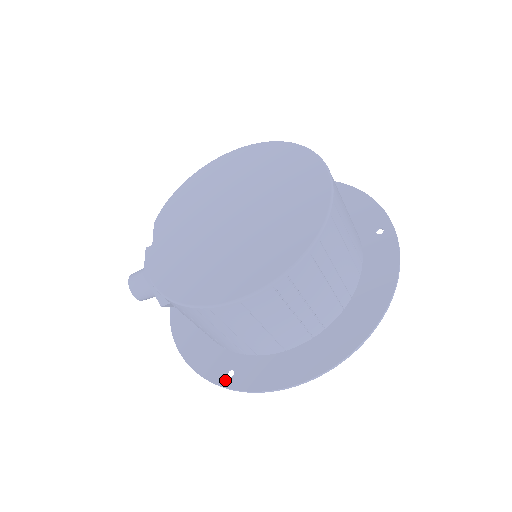
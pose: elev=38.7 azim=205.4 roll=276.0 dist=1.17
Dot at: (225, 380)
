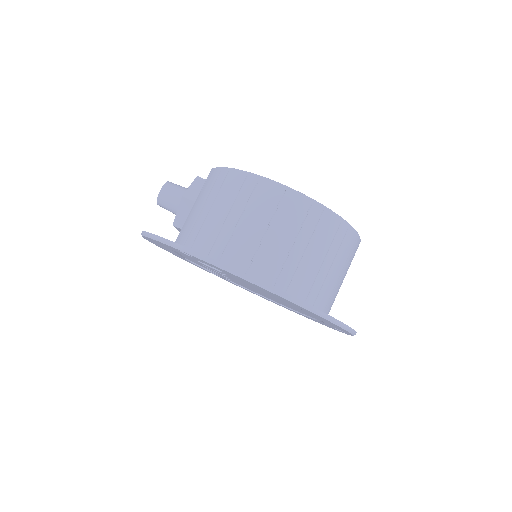
Dot at: occluded
